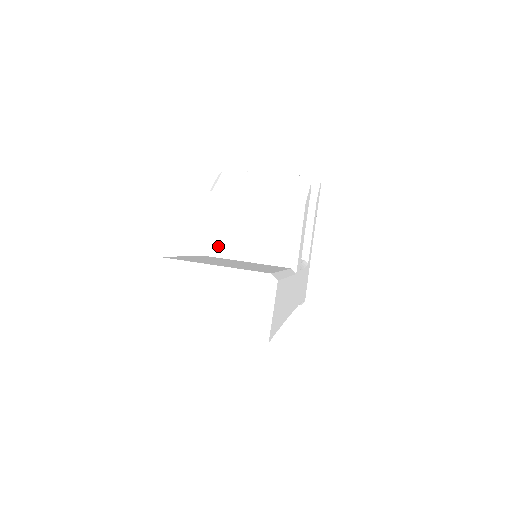
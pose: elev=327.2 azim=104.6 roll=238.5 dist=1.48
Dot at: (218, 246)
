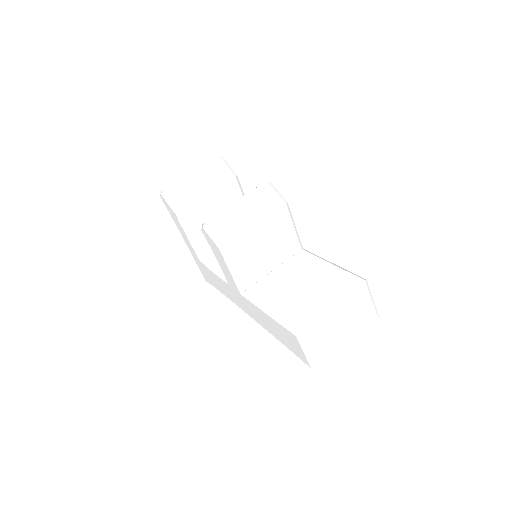
Dot at: (250, 277)
